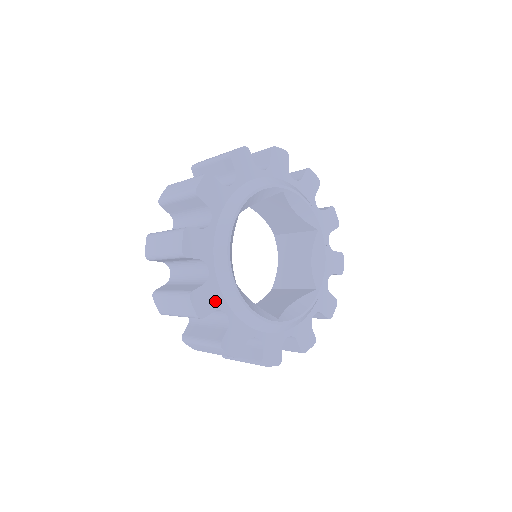
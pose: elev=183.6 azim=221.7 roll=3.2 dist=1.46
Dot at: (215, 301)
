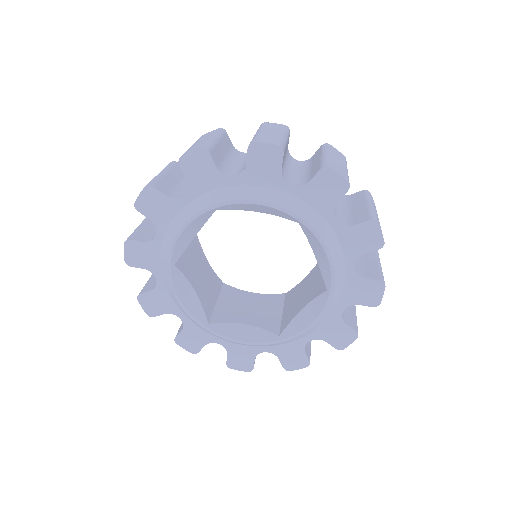
Dot at: (201, 338)
